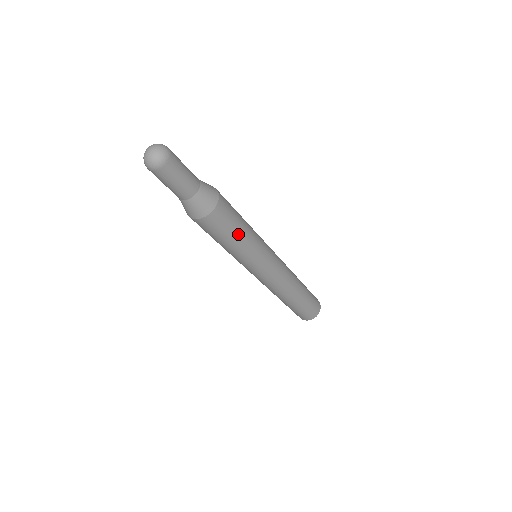
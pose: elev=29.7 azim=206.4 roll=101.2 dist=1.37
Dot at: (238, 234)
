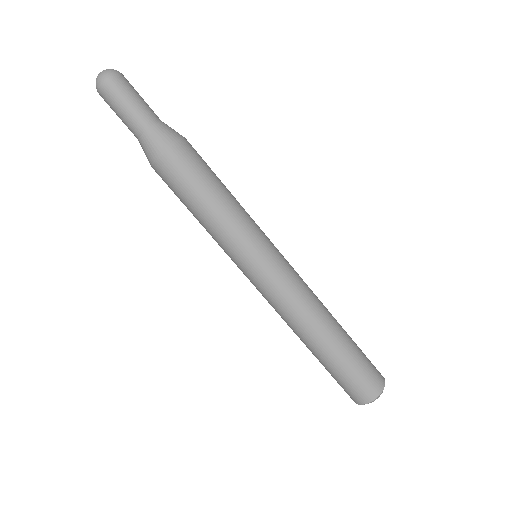
Dot at: (222, 183)
